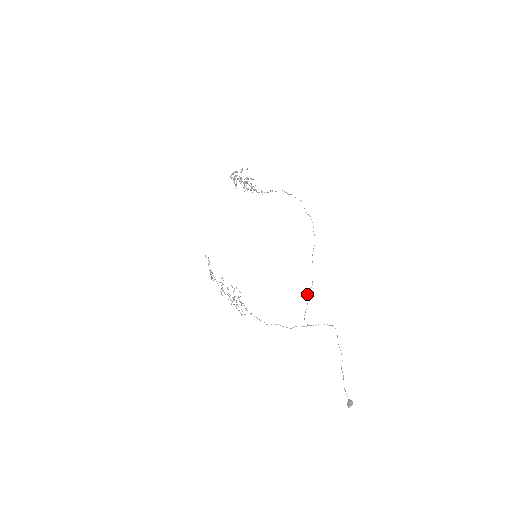
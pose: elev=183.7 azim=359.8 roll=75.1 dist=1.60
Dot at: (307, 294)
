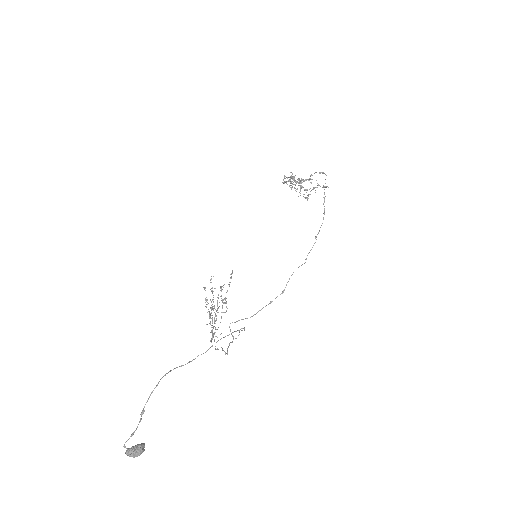
Dot at: occluded
